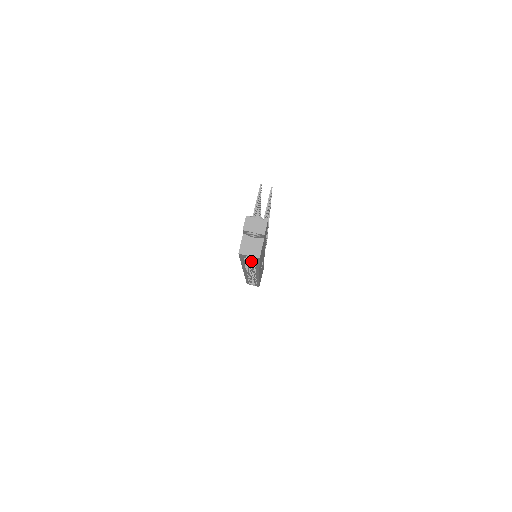
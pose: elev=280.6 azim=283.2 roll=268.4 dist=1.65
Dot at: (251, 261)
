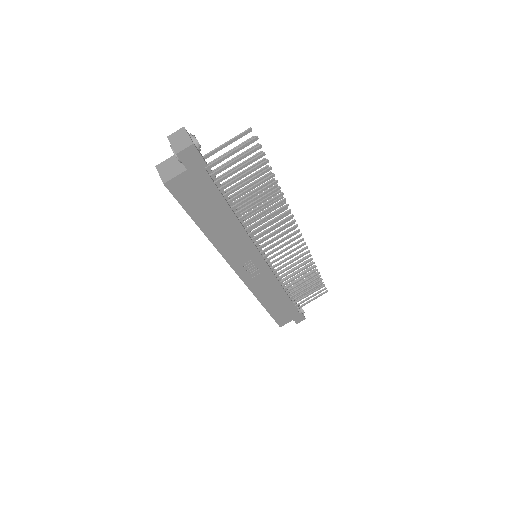
Dot at: occluded
